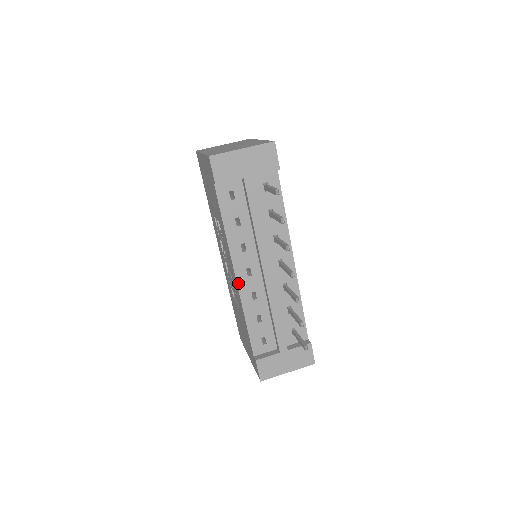
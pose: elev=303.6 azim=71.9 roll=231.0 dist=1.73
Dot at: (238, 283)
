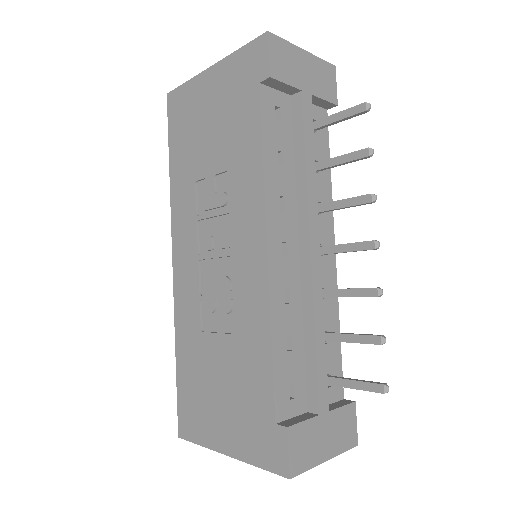
Dot at: (269, 264)
